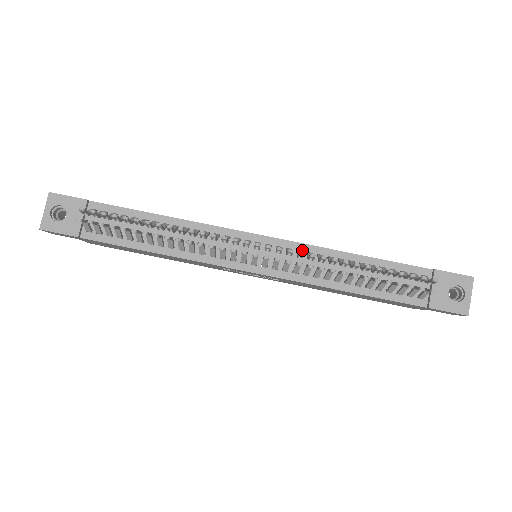
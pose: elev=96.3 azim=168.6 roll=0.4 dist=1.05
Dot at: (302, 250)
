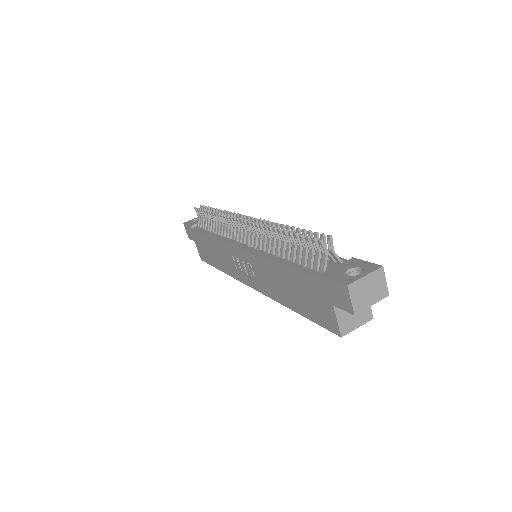
Dot at: occluded
